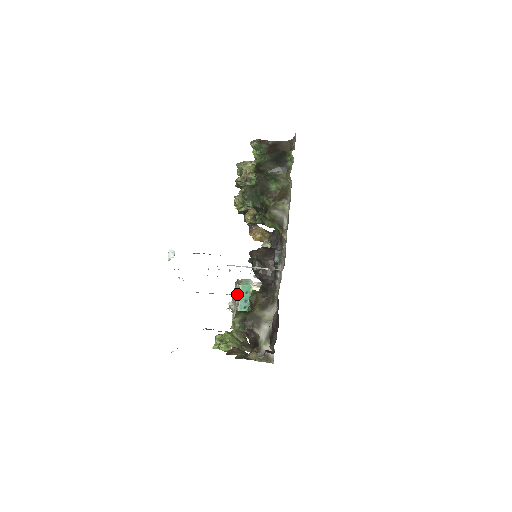
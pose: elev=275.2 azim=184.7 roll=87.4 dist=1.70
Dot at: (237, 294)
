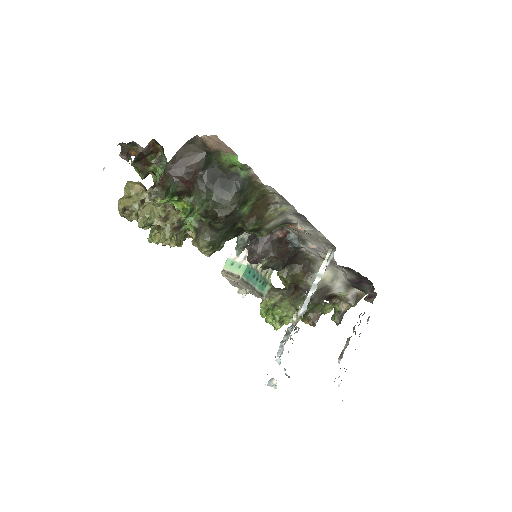
Dot at: (245, 284)
